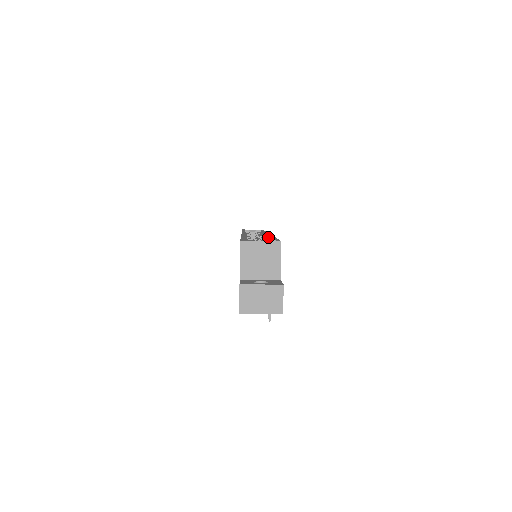
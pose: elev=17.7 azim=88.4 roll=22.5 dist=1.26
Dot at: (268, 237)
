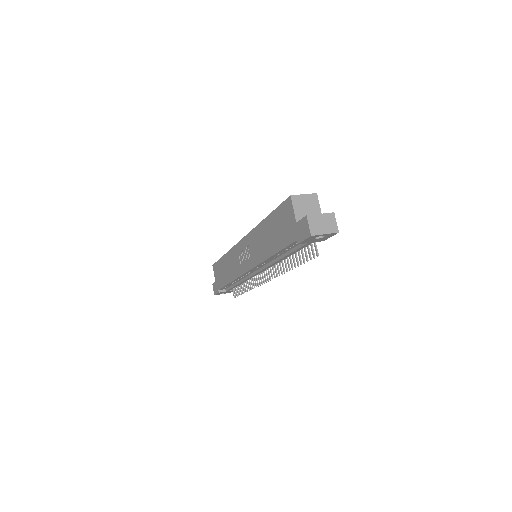
Dot at: occluded
